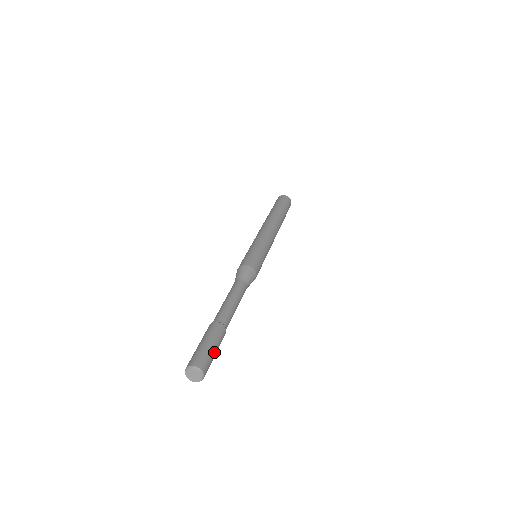
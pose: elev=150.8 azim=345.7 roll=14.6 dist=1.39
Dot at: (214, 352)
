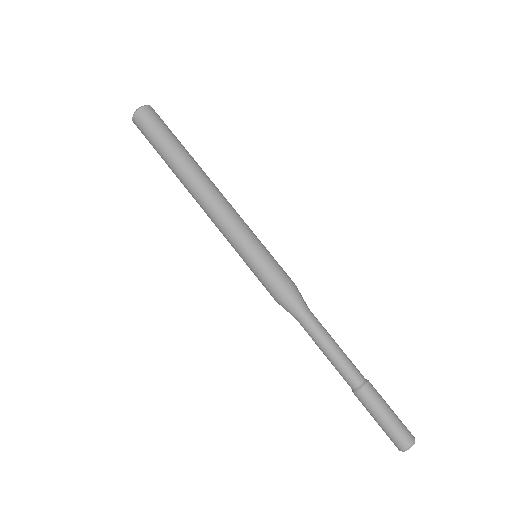
Dot at: (392, 416)
